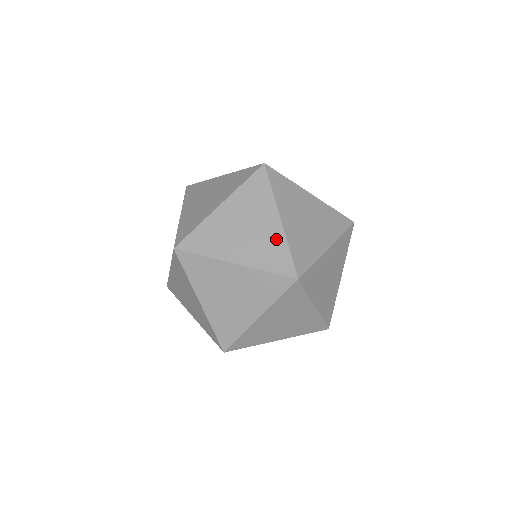
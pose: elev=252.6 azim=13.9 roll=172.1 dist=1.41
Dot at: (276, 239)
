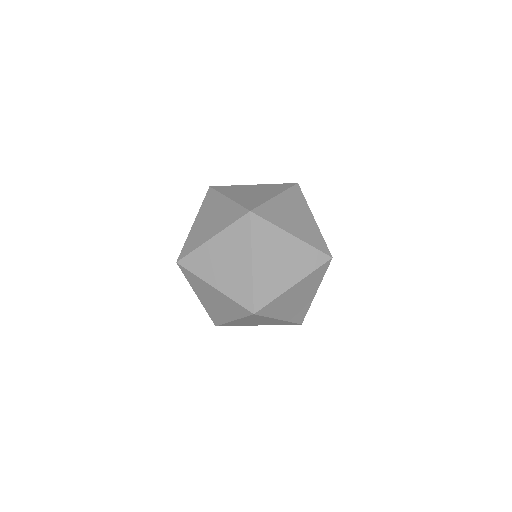
Dot at: (302, 249)
